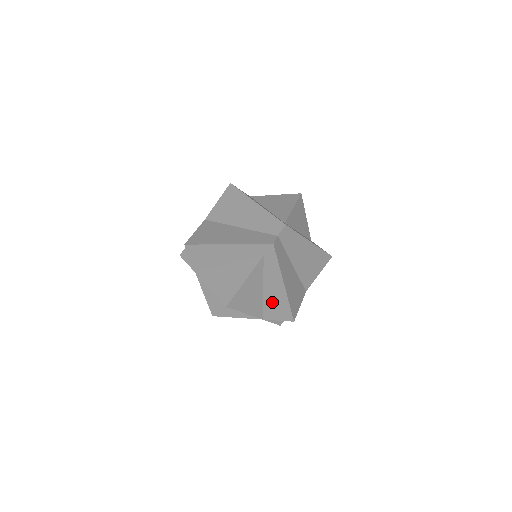
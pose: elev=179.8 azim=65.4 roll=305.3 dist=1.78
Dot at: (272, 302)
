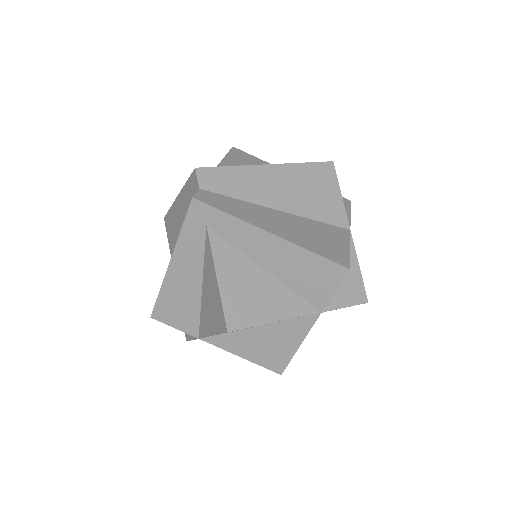
Dot at: (295, 275)
